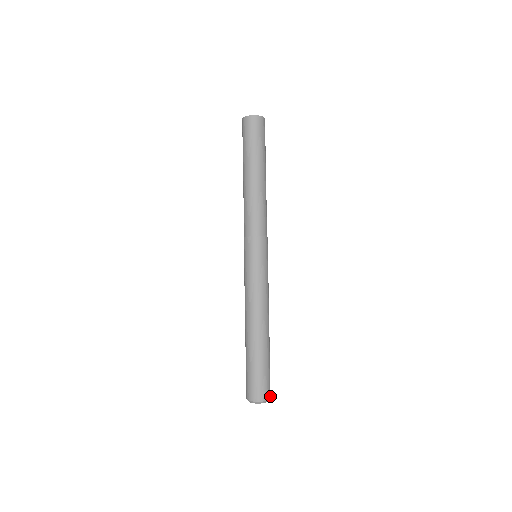
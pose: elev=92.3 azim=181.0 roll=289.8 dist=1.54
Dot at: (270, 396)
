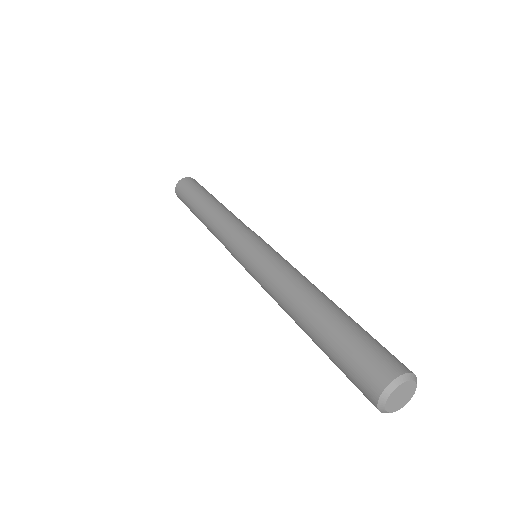
Dot at: (405, 370)
